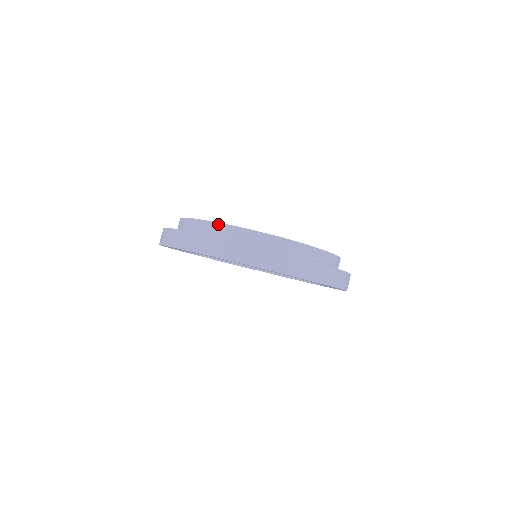
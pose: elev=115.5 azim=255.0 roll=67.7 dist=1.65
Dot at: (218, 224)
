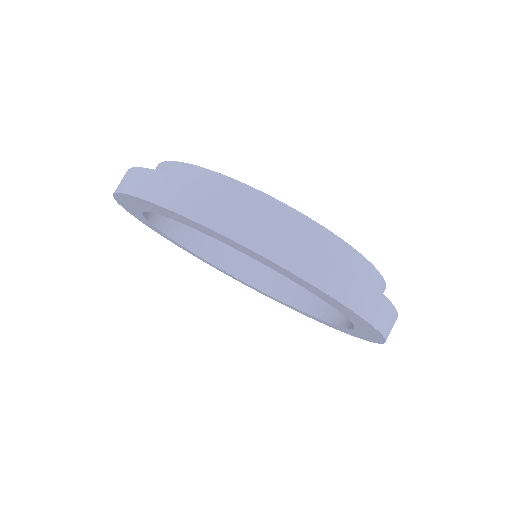
Dot at: (157, 166)
